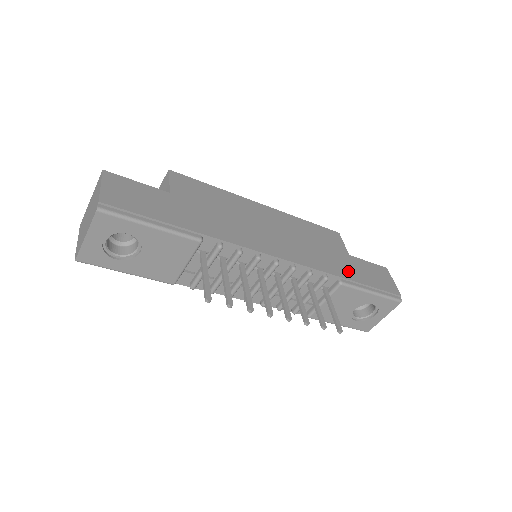
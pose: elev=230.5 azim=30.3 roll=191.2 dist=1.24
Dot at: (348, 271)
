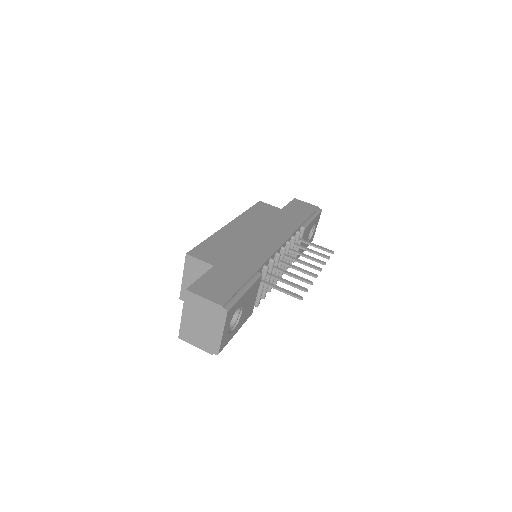
Dot at: (296, 219)
